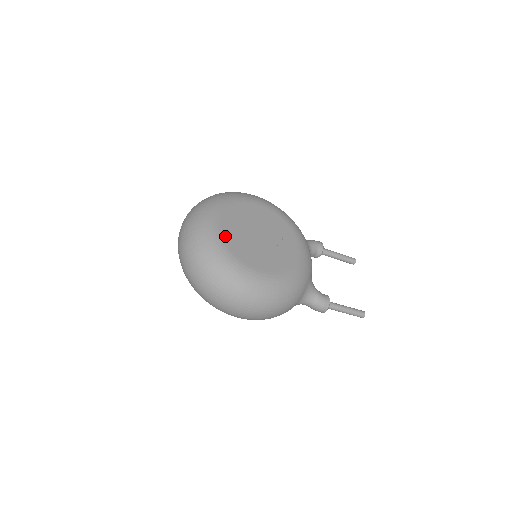
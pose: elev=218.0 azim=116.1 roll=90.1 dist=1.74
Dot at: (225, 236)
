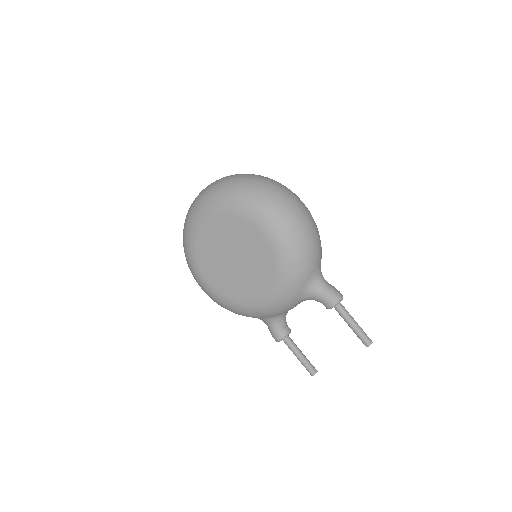
Dot at: occluded
